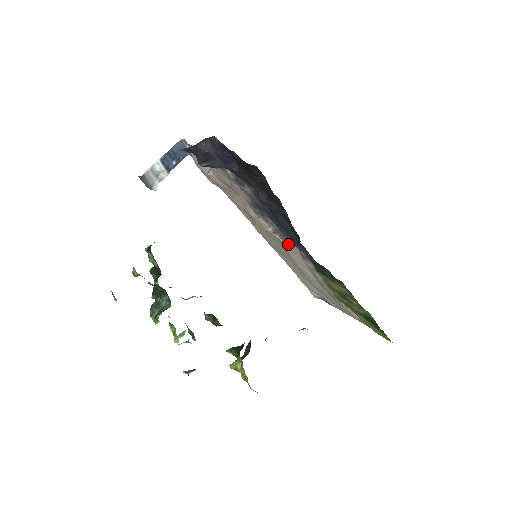
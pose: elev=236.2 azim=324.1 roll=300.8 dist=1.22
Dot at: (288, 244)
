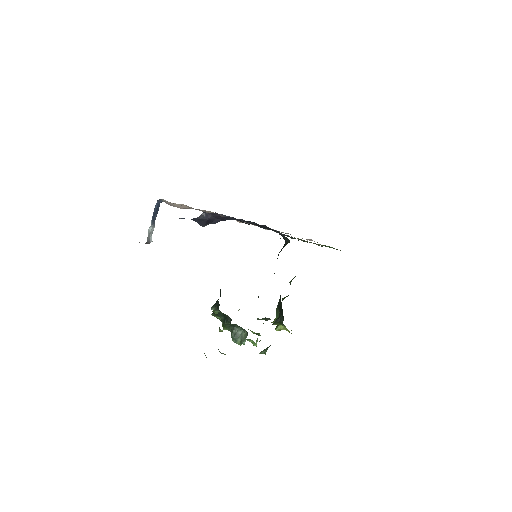
Dot at: occluded
